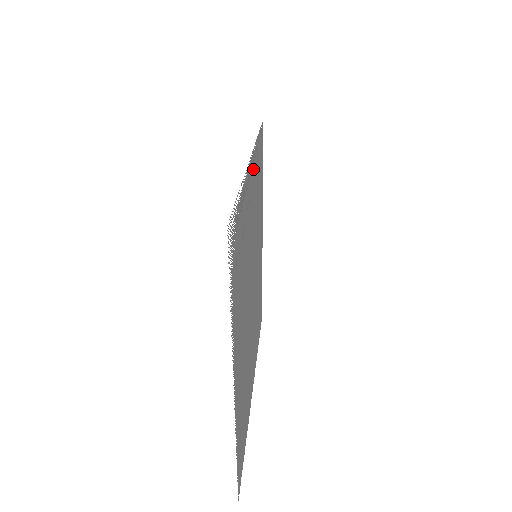
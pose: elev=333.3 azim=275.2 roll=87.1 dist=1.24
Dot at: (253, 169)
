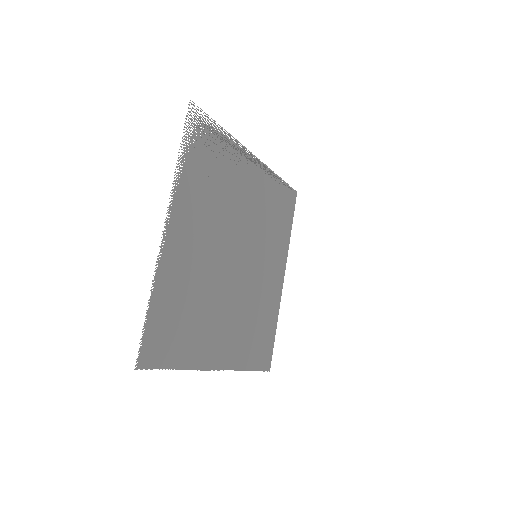
Dot at: (261, 176)
